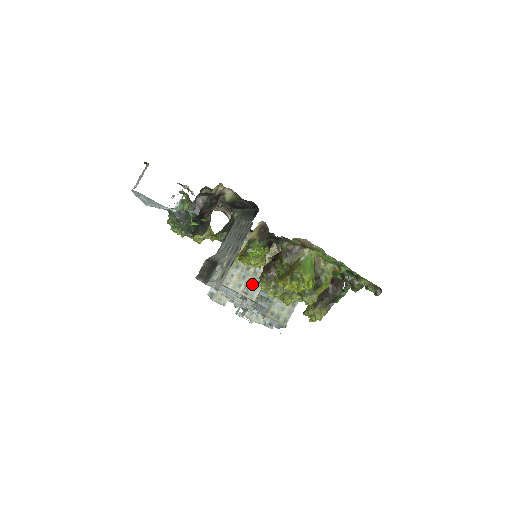
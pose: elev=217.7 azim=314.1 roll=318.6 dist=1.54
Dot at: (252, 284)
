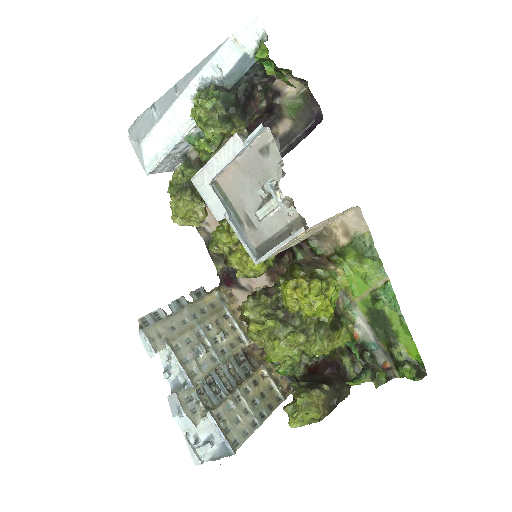
Dot at: (206, 350)
